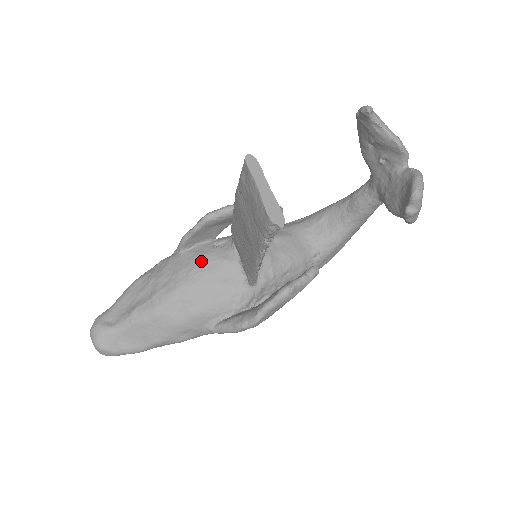
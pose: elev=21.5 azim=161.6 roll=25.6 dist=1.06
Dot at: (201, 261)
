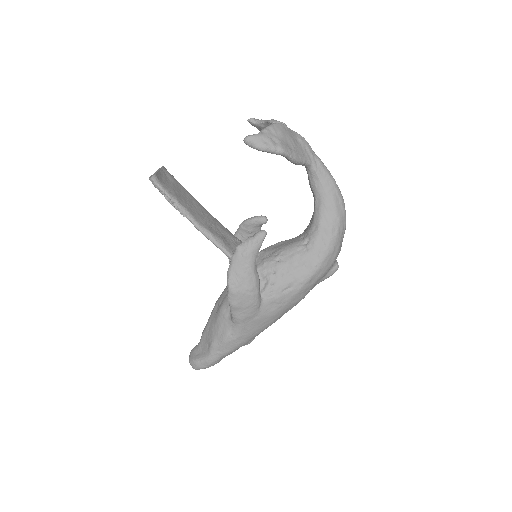
Dot at: occluded
